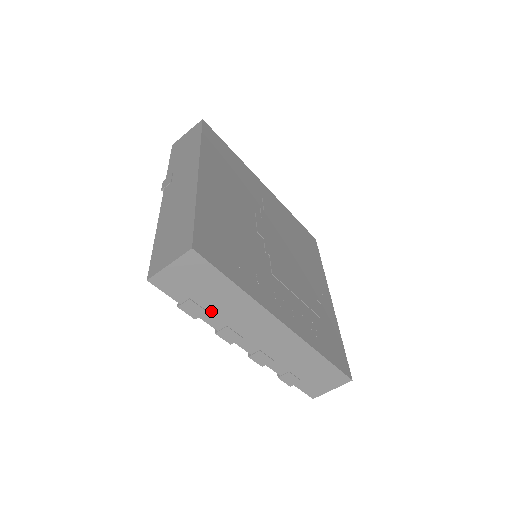
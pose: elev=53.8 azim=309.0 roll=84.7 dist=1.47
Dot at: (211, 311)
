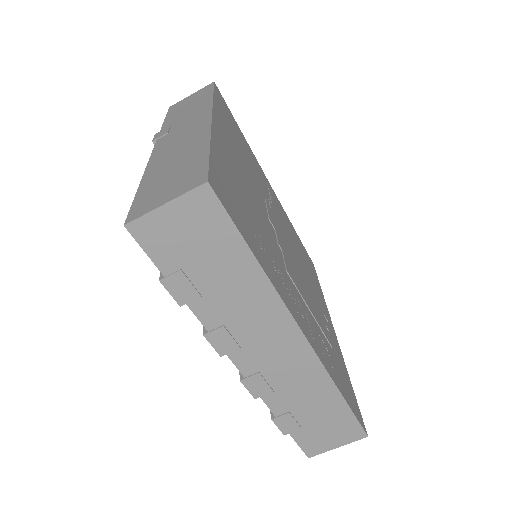
Dot at: (207, 296)
